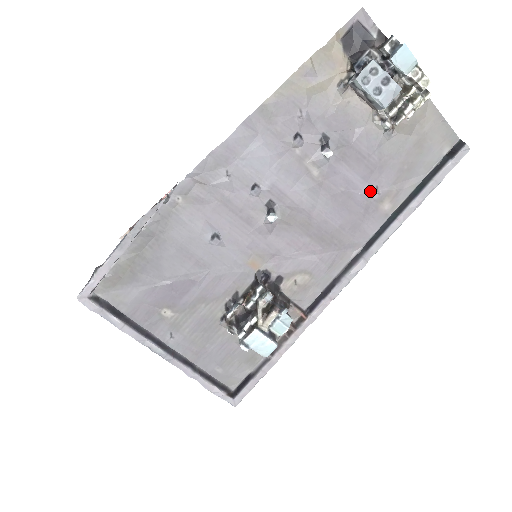
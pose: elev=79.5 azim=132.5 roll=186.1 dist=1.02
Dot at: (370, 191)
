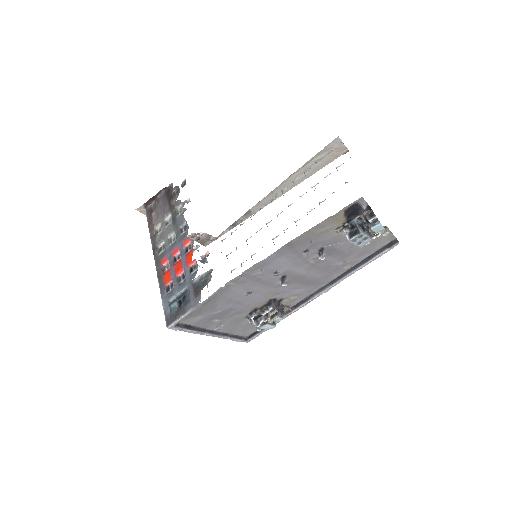
Dot at: (340, 263)
